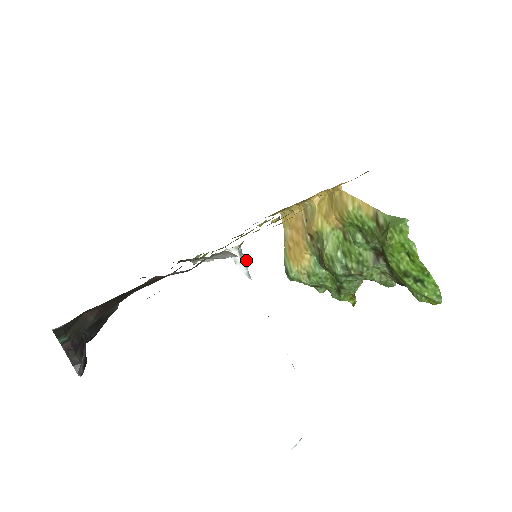
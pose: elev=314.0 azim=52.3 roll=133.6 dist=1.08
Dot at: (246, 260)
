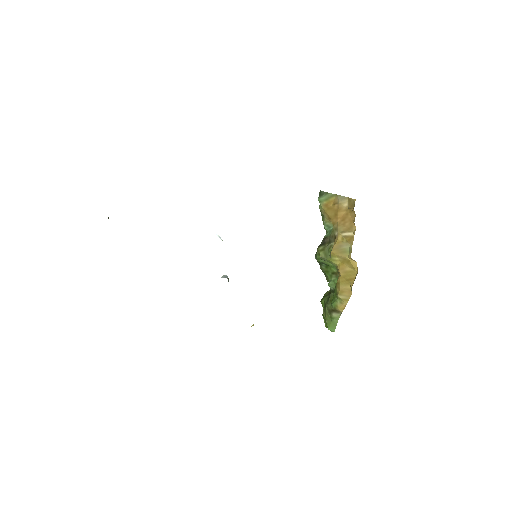
Dot at: (228, 281)
